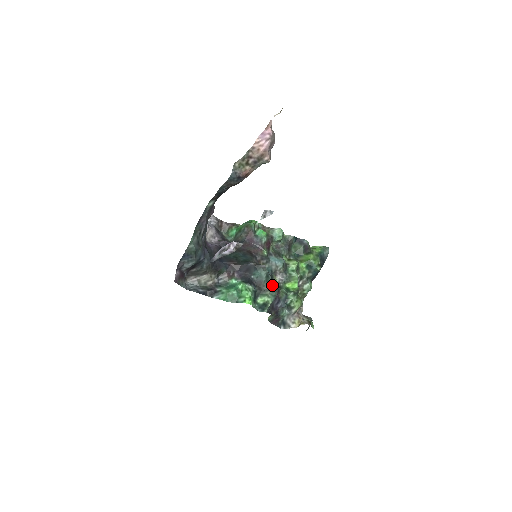
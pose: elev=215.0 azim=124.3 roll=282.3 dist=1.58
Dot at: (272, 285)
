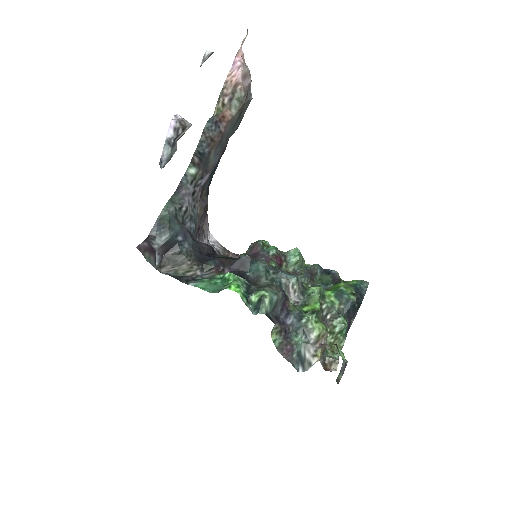
Dot at: (274, 284)
